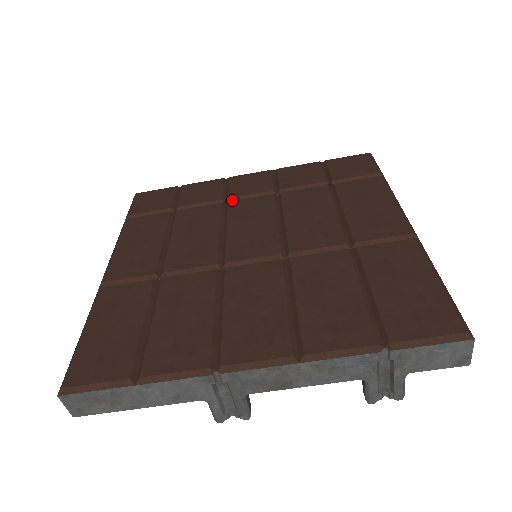
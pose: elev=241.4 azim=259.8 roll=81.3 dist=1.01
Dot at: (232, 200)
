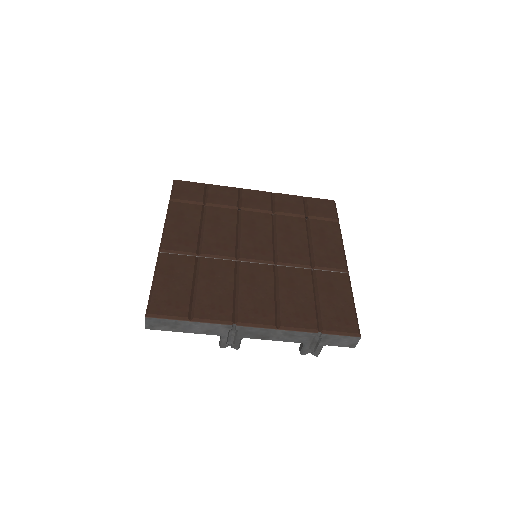
Dot at: (244, 209)
